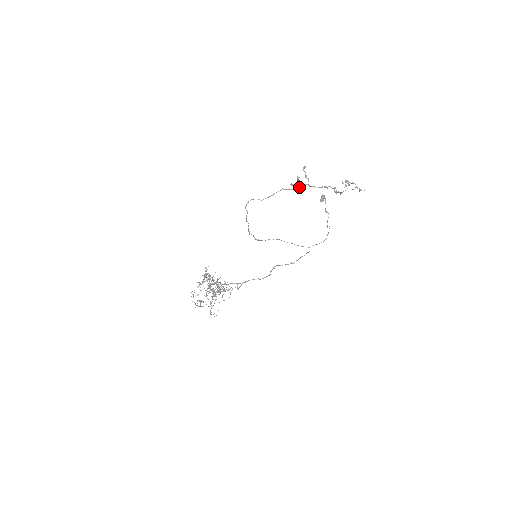
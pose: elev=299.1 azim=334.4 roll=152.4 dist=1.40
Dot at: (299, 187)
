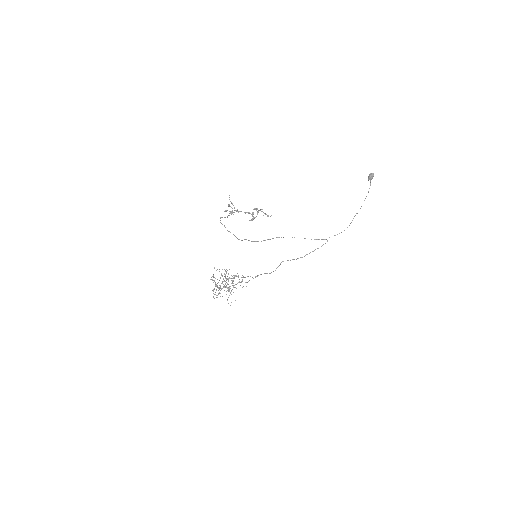
Dot at: (230, 213)
